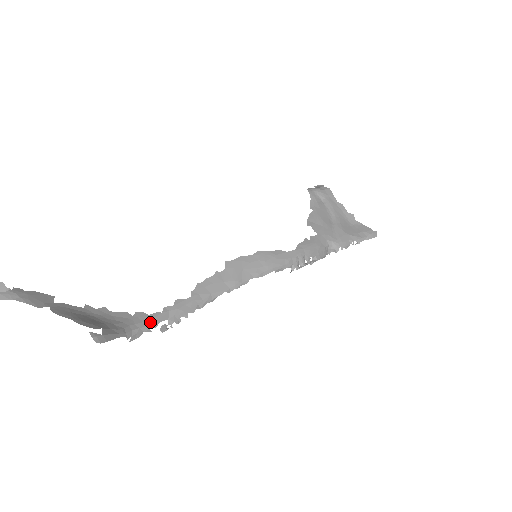
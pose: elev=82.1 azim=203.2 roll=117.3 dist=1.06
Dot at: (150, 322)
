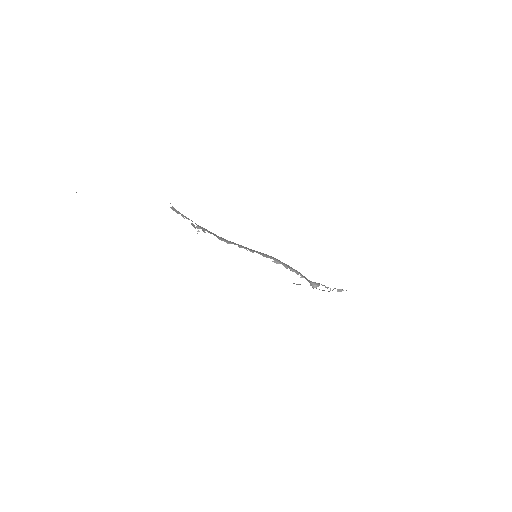
Dot at: (184, 216)
